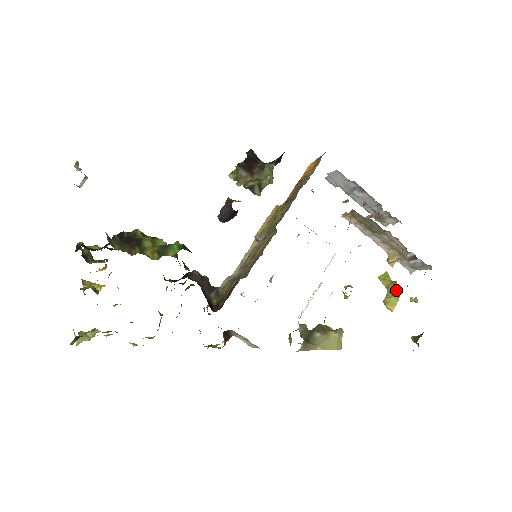
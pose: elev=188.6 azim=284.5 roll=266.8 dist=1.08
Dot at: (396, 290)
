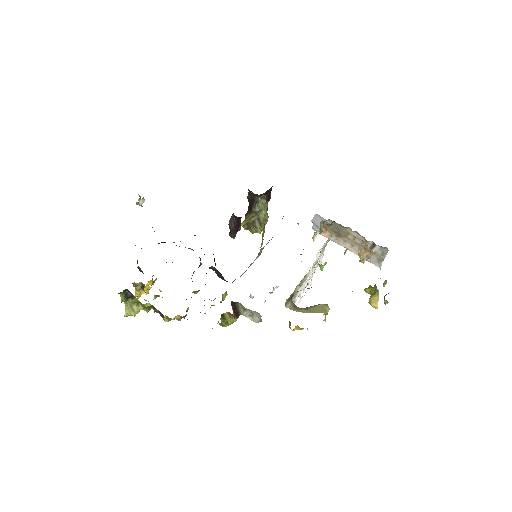
Dot at: (376, 290)
